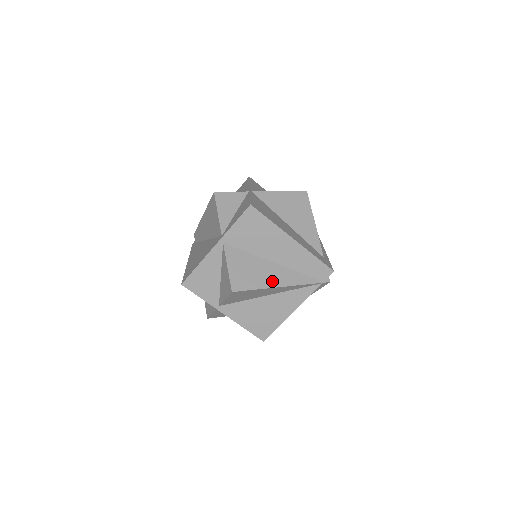
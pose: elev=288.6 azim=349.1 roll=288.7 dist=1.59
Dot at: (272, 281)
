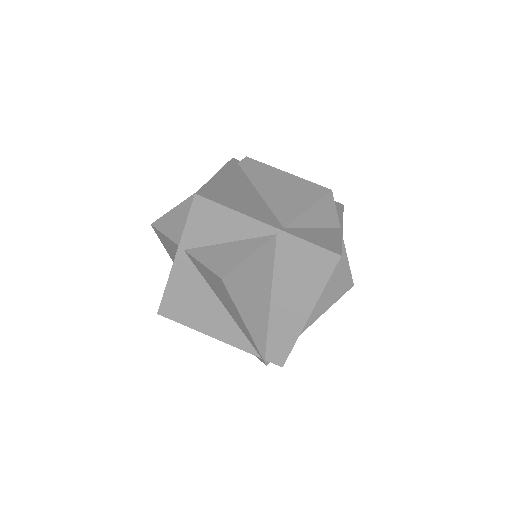
Dot at: (249, 312)
